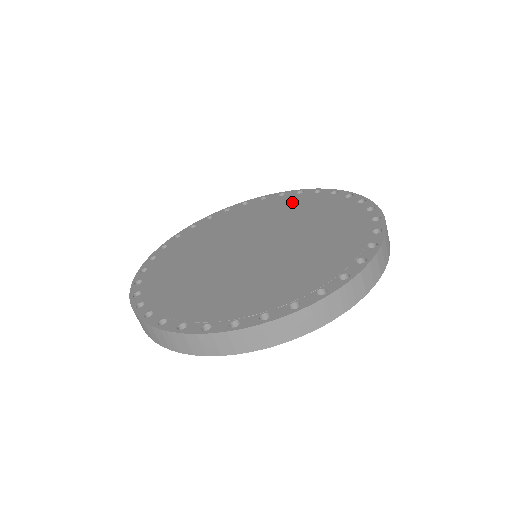
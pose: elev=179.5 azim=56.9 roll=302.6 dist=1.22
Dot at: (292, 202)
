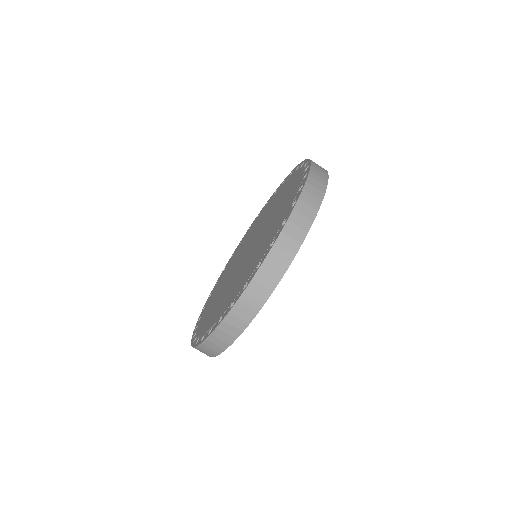
Dot at: (286, 186)
